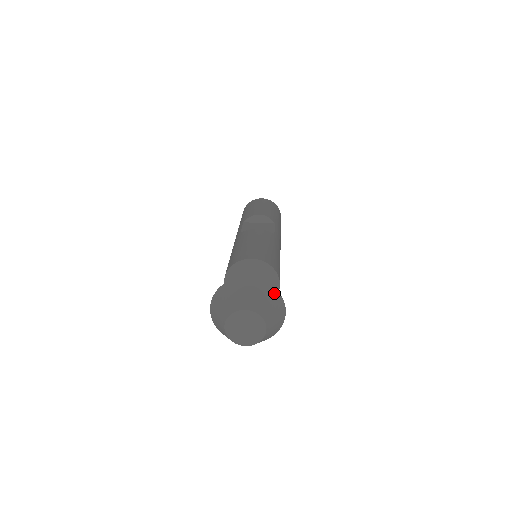
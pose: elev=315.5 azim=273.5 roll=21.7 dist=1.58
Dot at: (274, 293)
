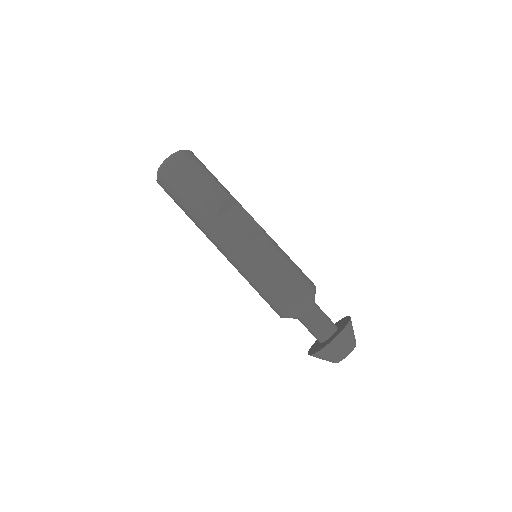
Dot at: (351, 321)
